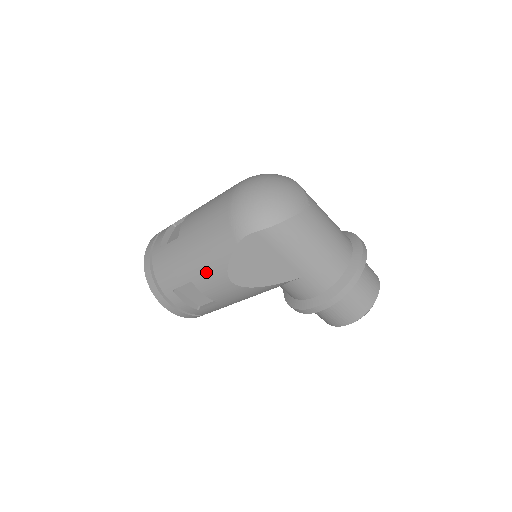
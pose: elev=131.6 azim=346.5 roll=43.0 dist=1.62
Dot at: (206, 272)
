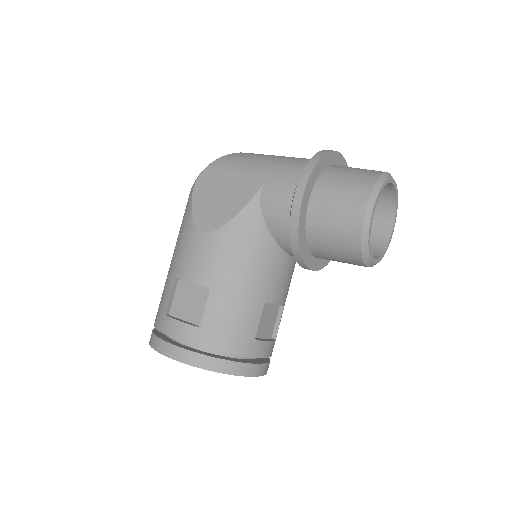
Dot at: (182, 249)
